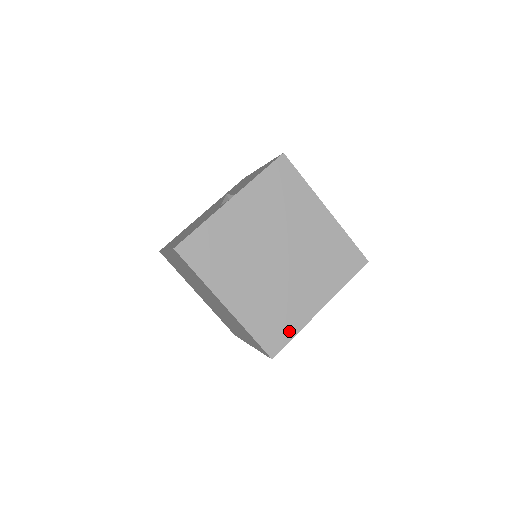
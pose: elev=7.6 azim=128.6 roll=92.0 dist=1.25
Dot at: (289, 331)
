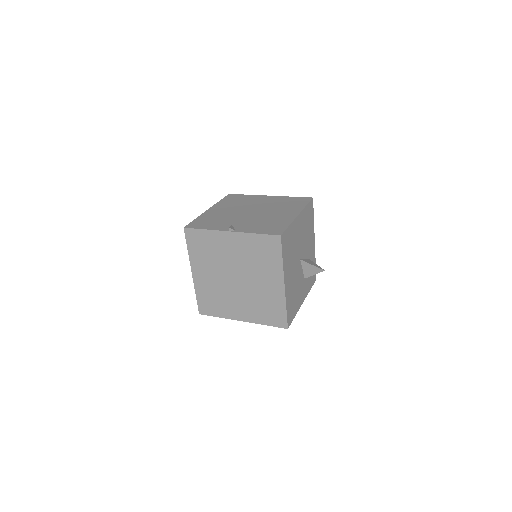
Dot at: (216, 313)
